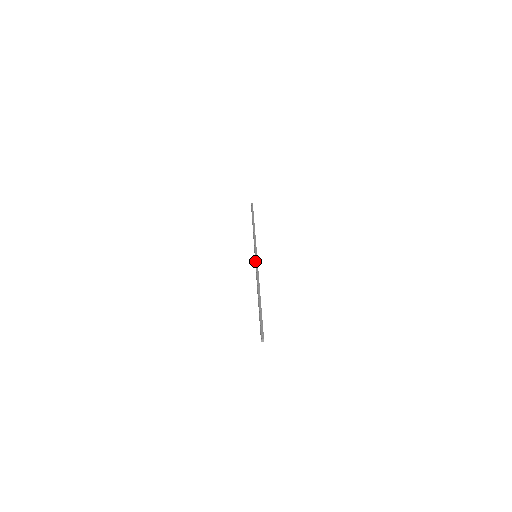
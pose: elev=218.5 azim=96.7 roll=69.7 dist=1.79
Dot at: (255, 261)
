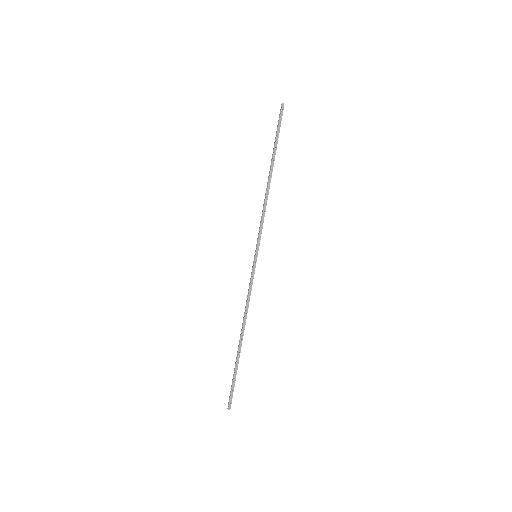
Dot at: (252, 268)
